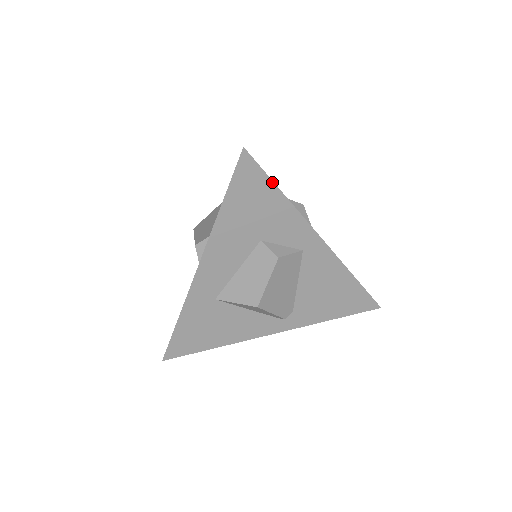
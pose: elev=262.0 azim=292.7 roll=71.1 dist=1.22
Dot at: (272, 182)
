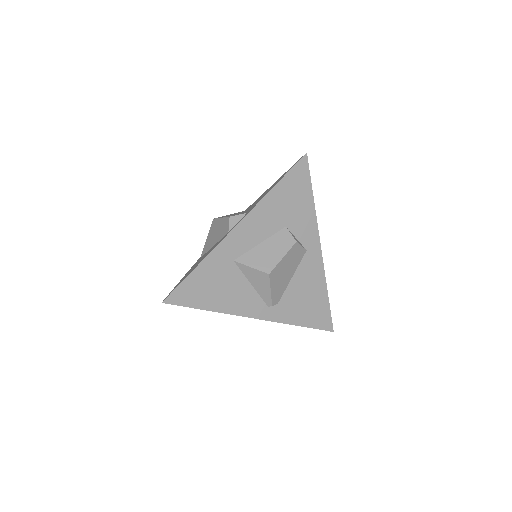
Dot at: (311, 186)
